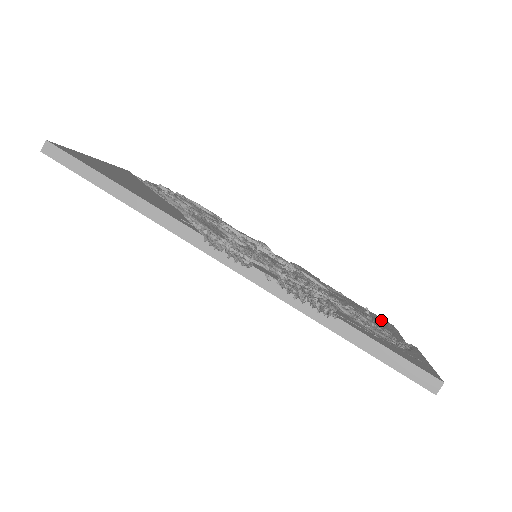
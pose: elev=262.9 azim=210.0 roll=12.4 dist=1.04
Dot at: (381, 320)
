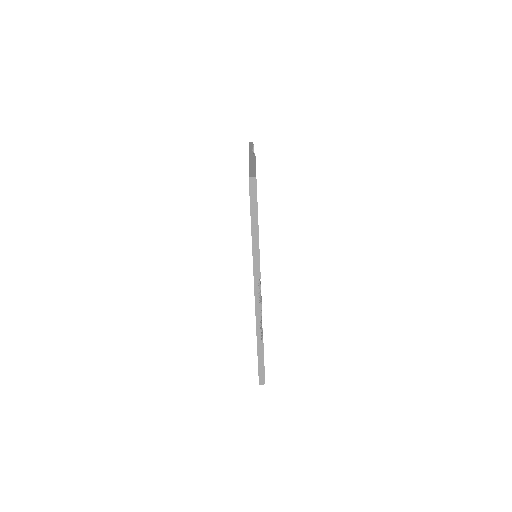
Dot at: occluded
